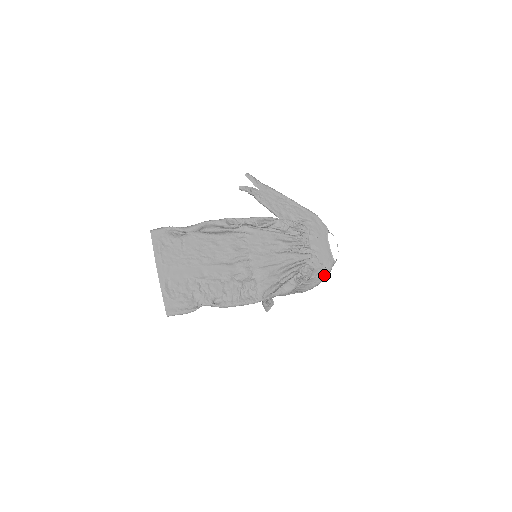
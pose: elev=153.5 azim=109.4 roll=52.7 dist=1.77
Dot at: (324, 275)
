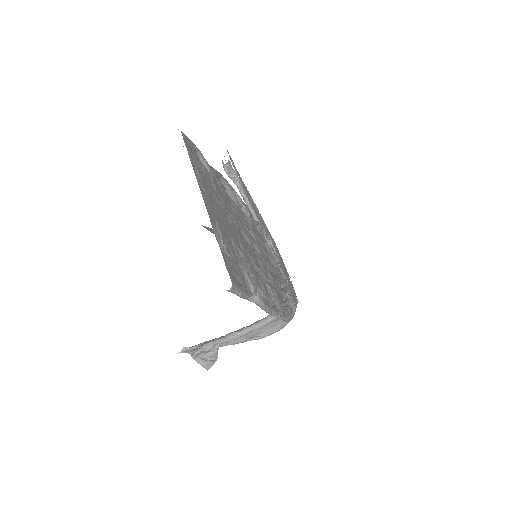
Dot at: occluded
